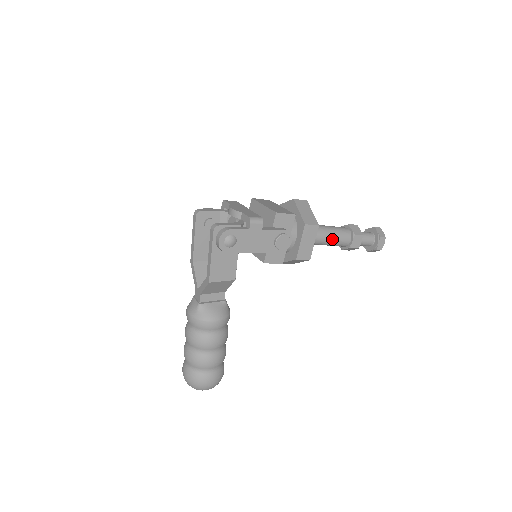
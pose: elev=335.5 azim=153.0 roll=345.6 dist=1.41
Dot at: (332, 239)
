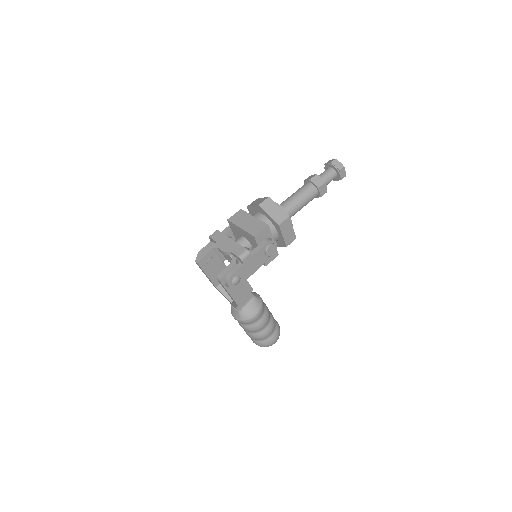
Dot at: (303, 204)
